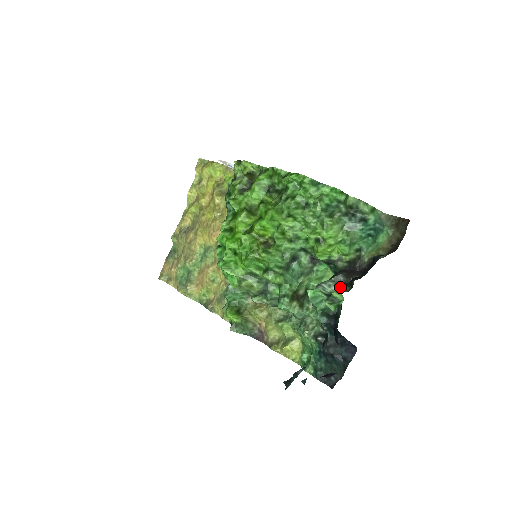
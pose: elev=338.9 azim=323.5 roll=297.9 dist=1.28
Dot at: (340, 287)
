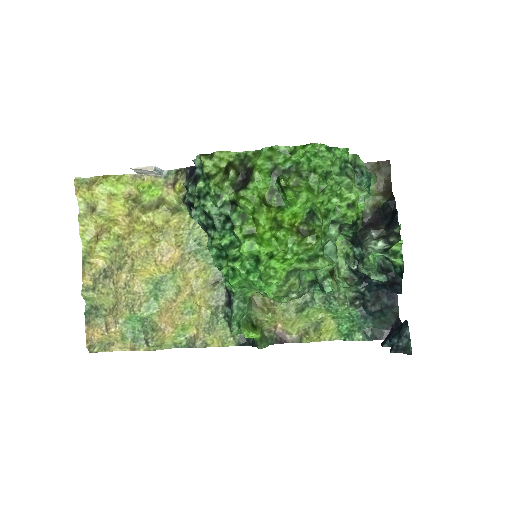
Dot at: (386, 240)
